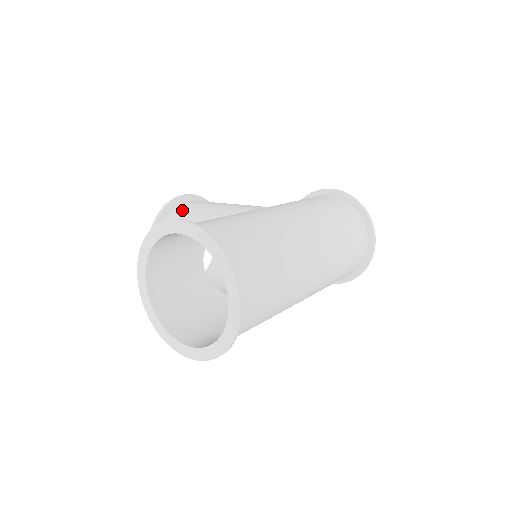
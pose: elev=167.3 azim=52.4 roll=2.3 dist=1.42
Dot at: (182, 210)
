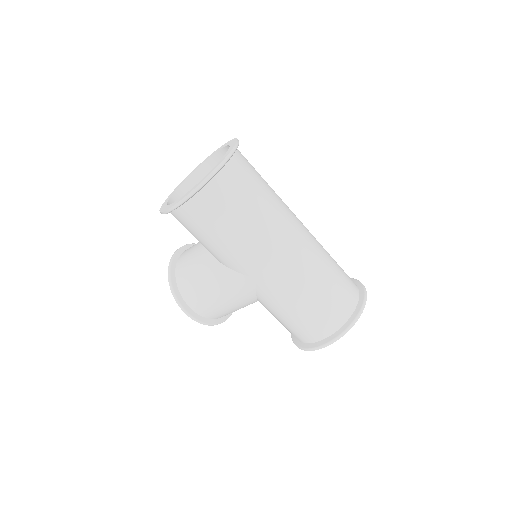
Dot at: occluded
